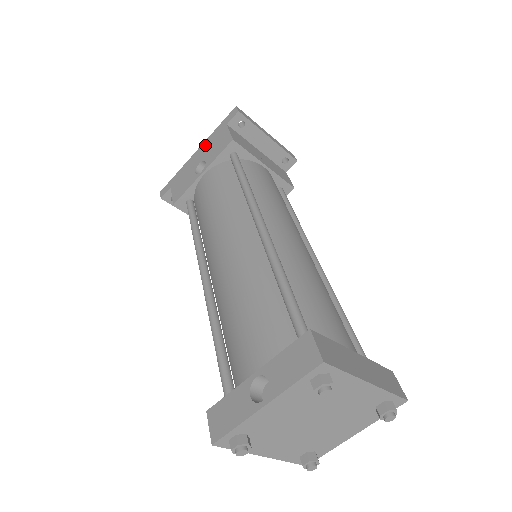
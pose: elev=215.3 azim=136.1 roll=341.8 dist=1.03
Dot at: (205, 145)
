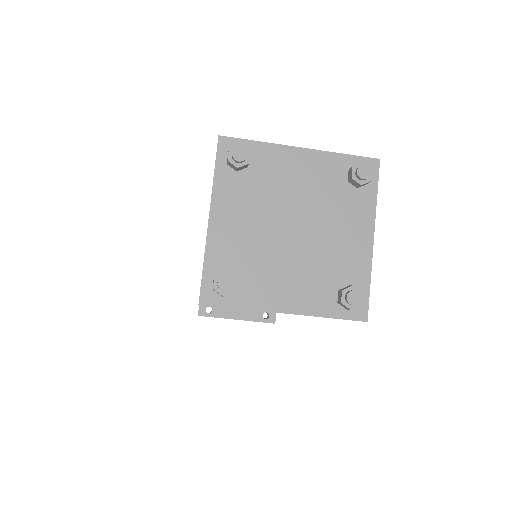
Dot at: occluded
